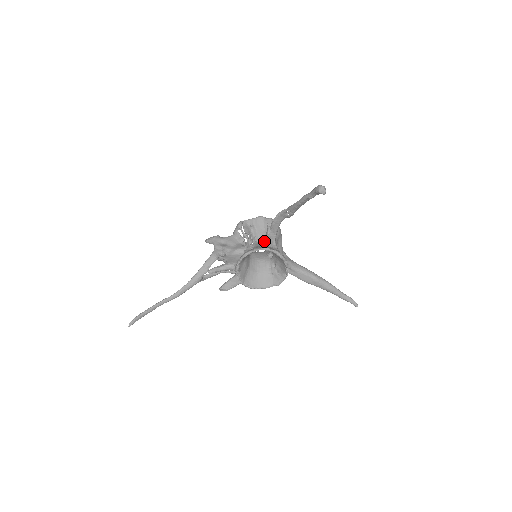
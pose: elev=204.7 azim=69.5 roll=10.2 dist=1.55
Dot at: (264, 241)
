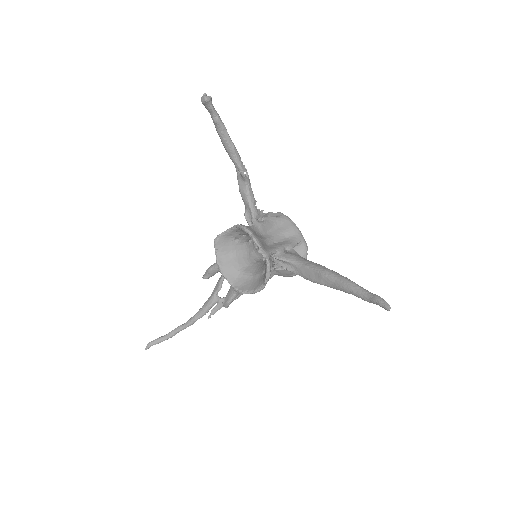
Dot at: occluded
